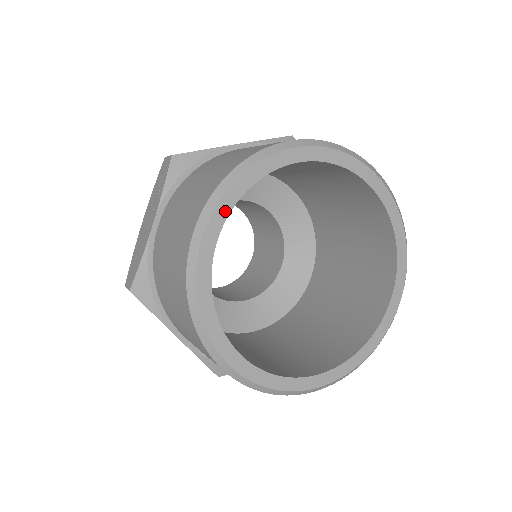
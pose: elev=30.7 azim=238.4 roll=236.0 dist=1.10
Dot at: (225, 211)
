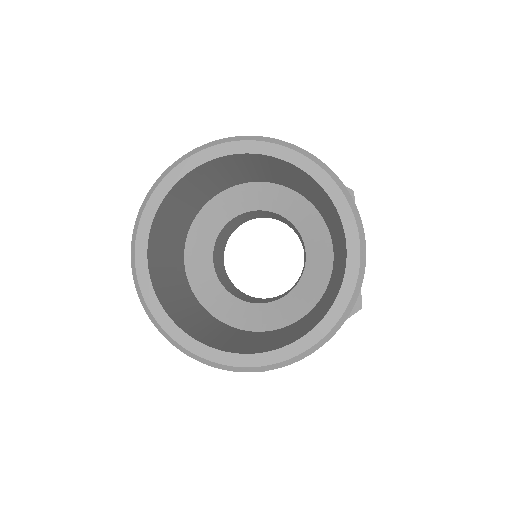
Dot at: (145, 234)
